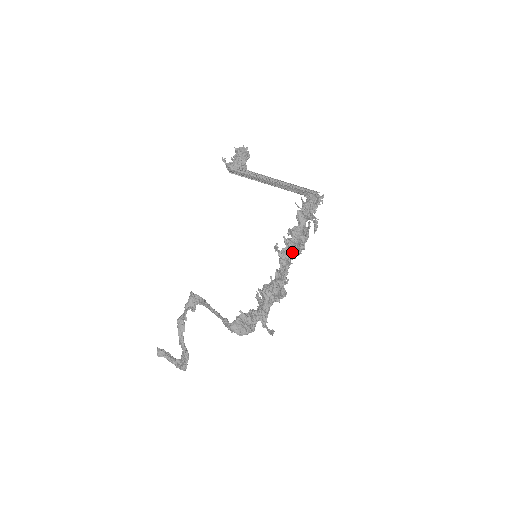
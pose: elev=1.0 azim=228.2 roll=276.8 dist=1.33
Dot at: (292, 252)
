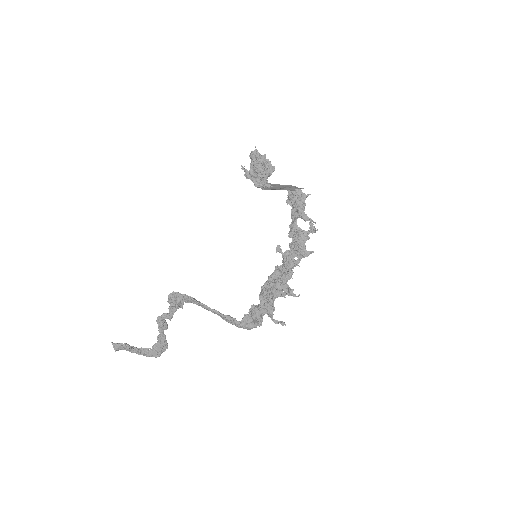
Dot at: (299, 256)
